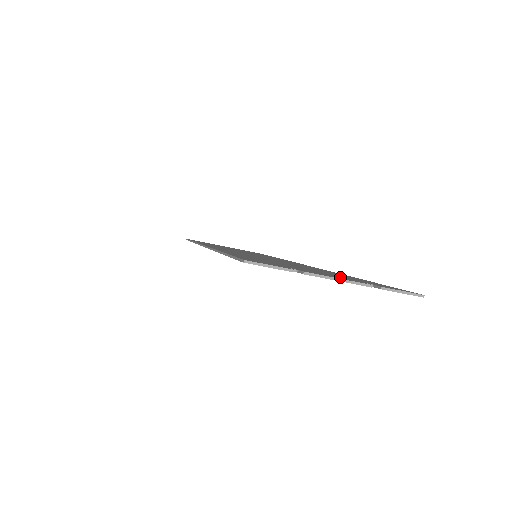
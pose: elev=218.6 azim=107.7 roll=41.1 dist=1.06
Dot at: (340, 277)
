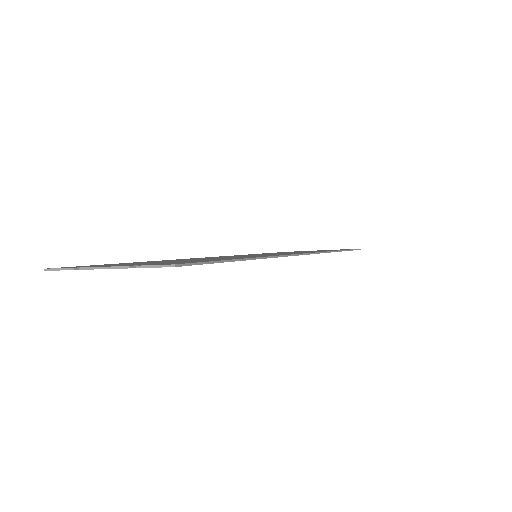
Dot at: (141, 264)
